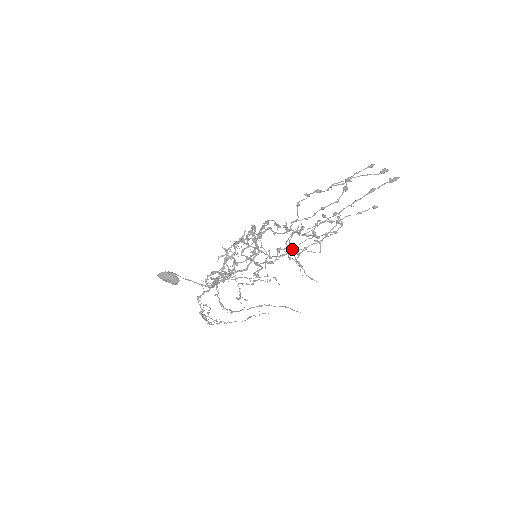
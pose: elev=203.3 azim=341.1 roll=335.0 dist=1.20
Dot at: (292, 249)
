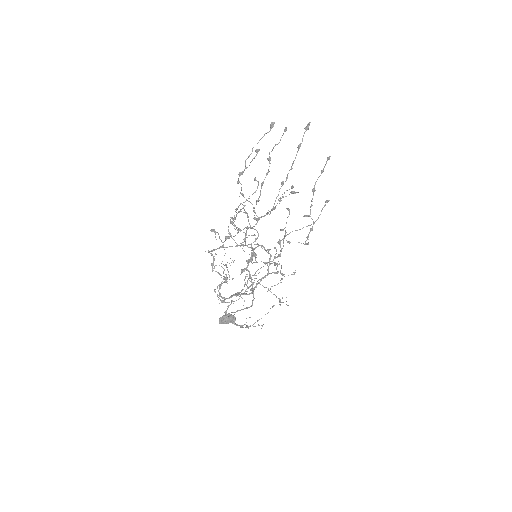
Dot at: (285, 234)
